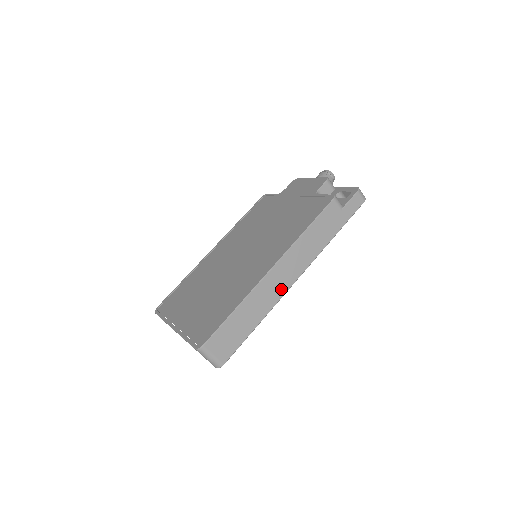
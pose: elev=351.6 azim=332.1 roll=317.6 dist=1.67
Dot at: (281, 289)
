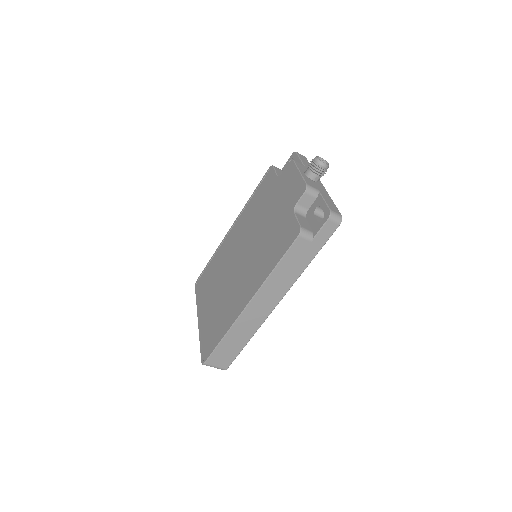
Dot at: (262, 316)
